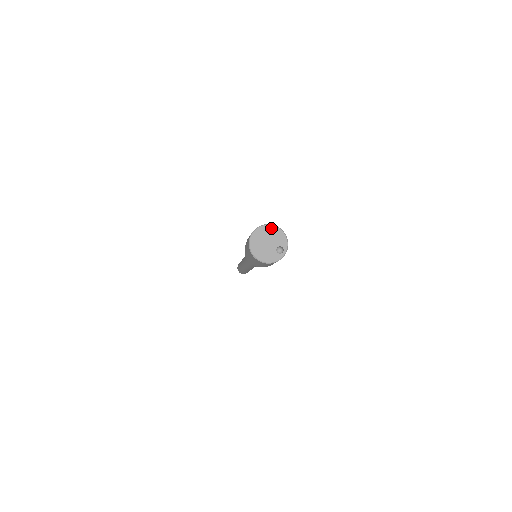
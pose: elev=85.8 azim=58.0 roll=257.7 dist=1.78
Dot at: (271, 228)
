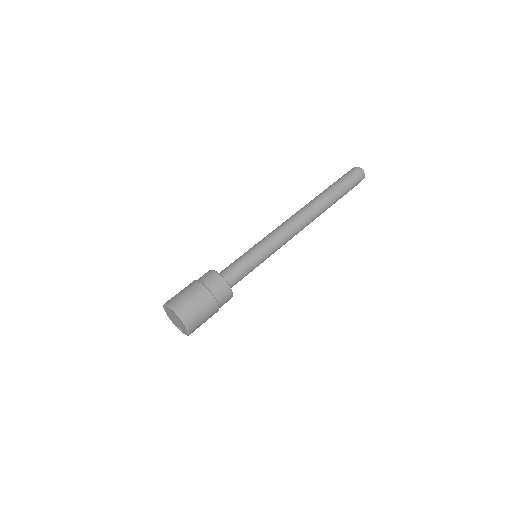
Dot at: (182, 323)
